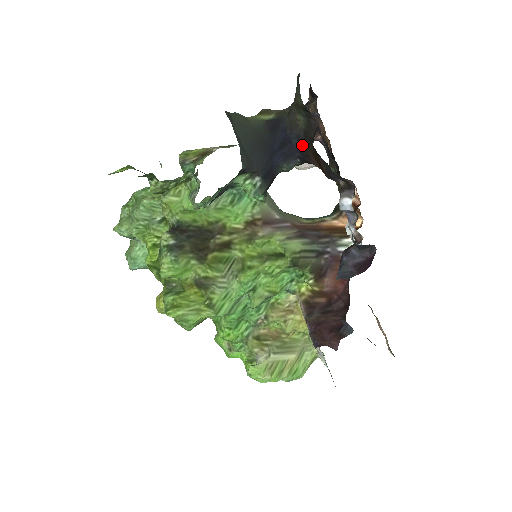
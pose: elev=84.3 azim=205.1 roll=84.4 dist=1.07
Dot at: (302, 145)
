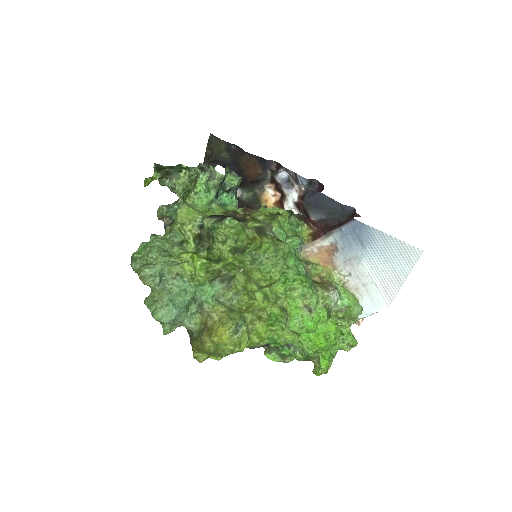
Dot at: (236, 165)
